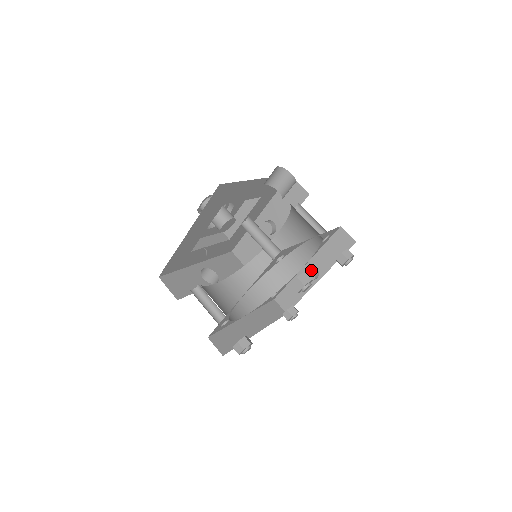
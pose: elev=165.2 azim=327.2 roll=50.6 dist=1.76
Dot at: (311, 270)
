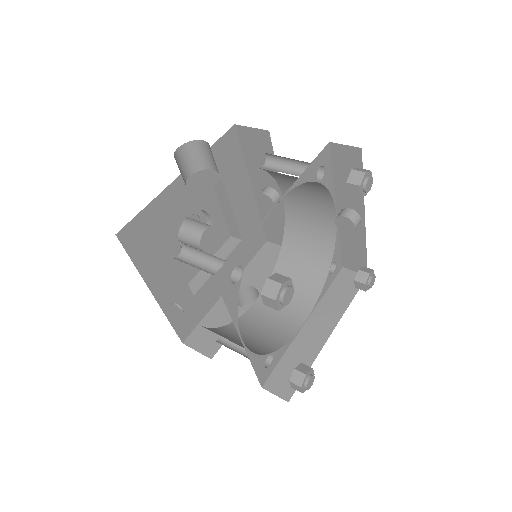
Dot at: (343, 218)
